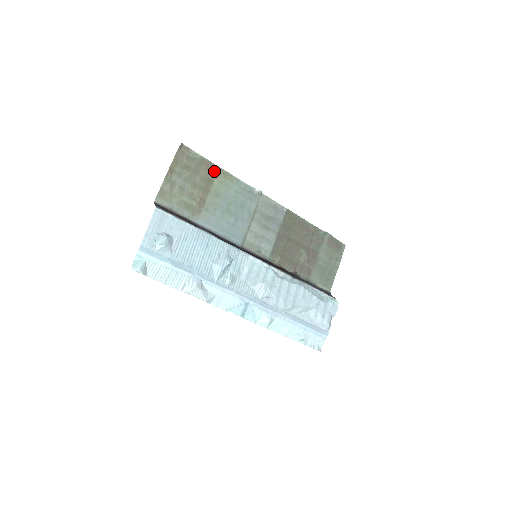
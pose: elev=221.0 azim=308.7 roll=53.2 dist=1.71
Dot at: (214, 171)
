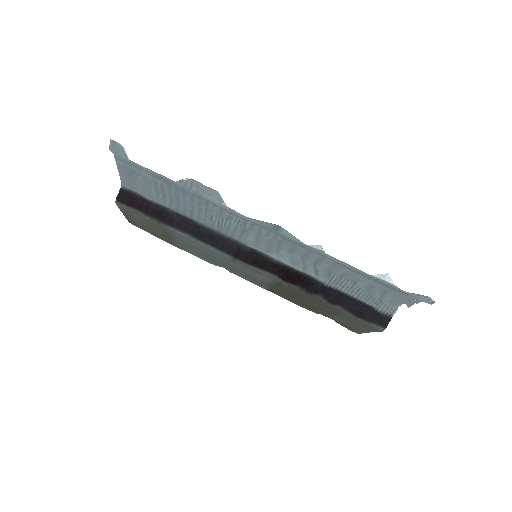
Dot at: (171, 243)
